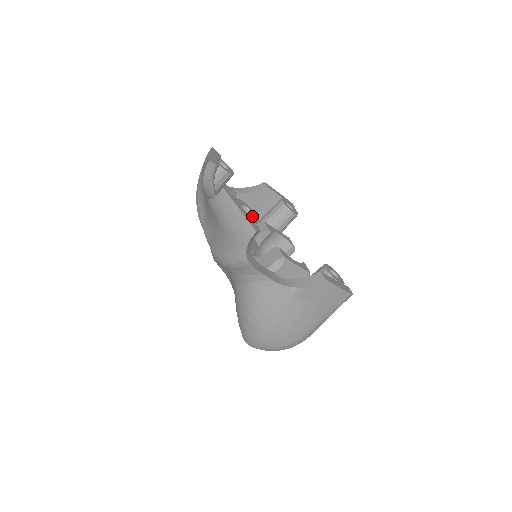
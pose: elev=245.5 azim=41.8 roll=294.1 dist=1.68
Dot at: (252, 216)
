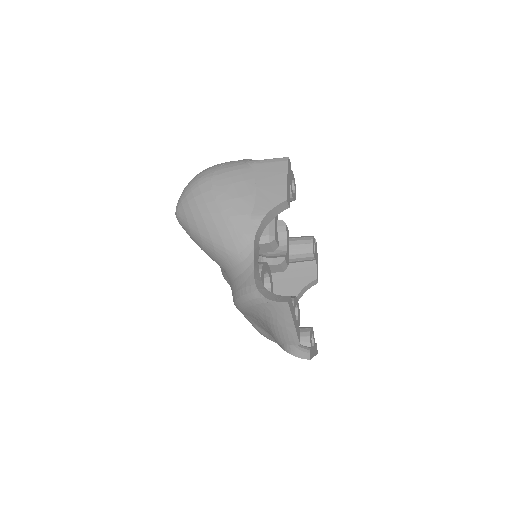
Dot at: (314, 340)
